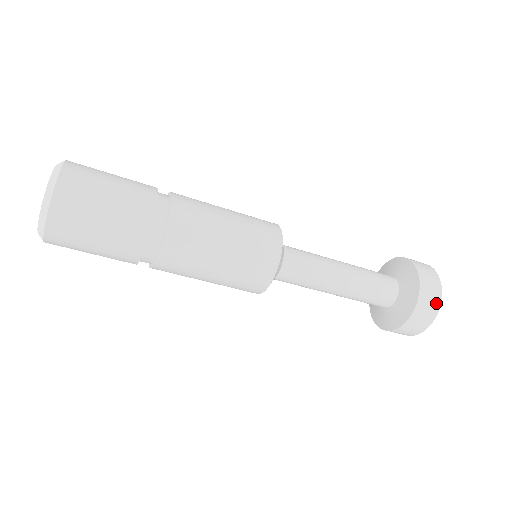
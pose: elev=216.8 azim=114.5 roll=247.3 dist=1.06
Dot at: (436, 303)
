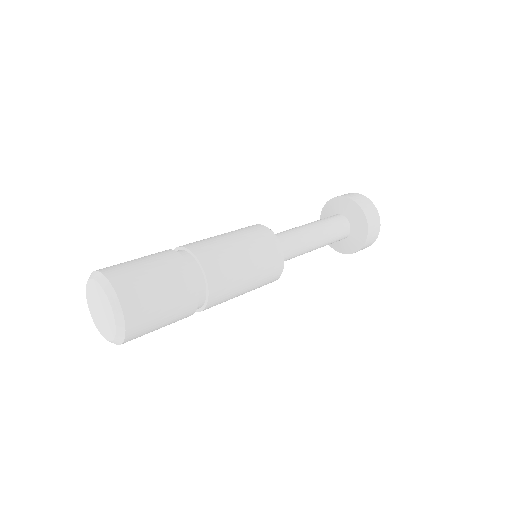
Dot at: (378, 226)
